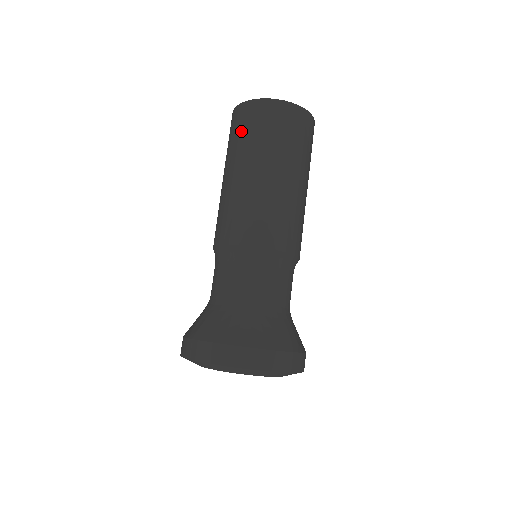
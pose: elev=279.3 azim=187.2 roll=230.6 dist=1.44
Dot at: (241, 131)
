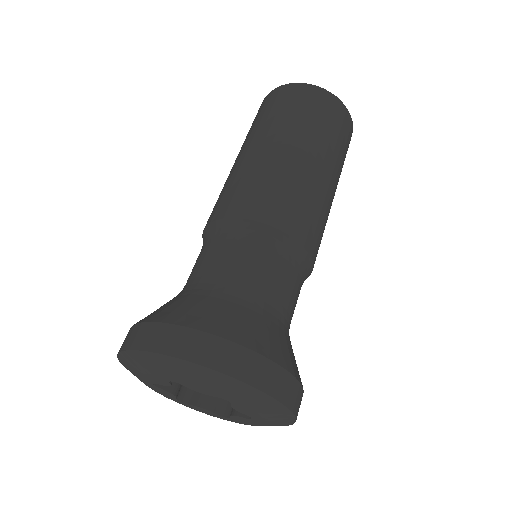
Dot at: occluded
